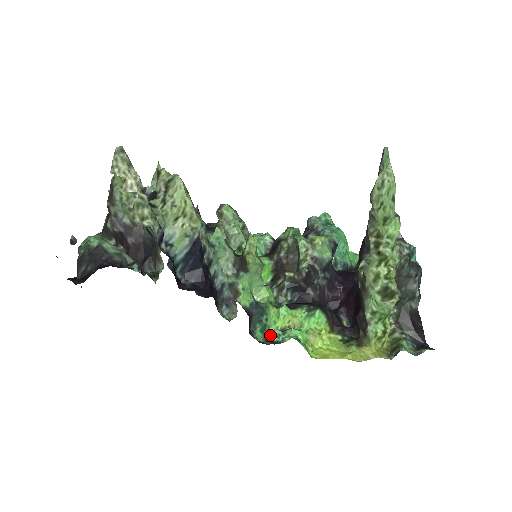
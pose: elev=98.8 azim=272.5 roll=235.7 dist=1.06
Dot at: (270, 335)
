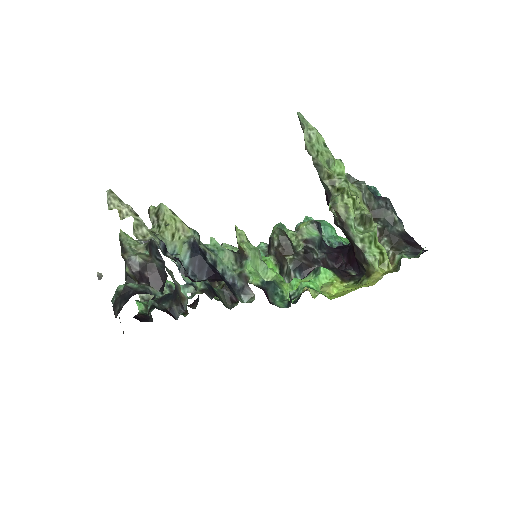
Dot at: (289, 301)
